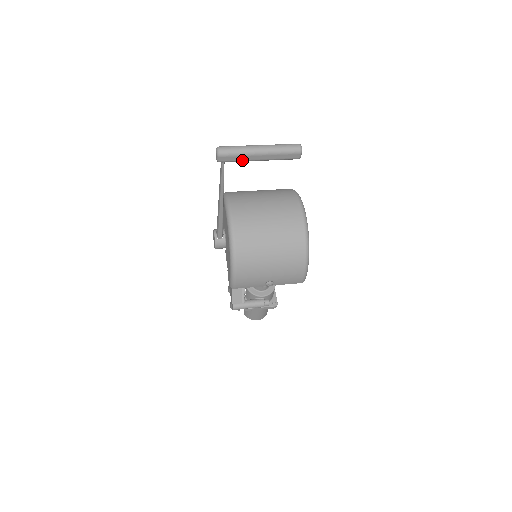
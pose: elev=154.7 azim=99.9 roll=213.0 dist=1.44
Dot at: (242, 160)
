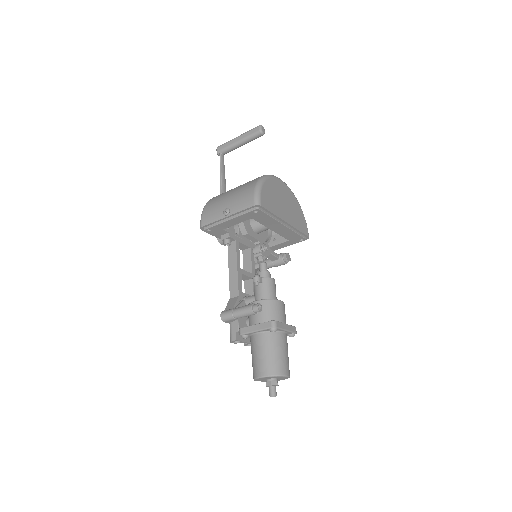
Dot at: (229, 146)
